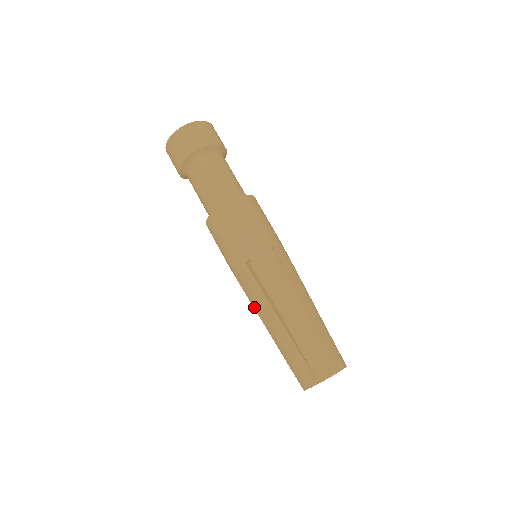
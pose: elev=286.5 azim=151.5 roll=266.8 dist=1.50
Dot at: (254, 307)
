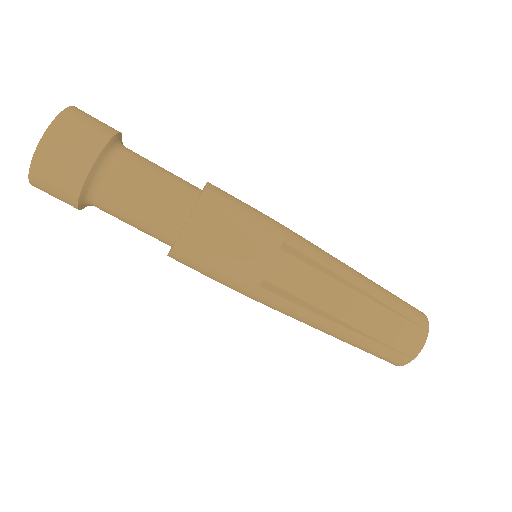
Dot at: occluded
